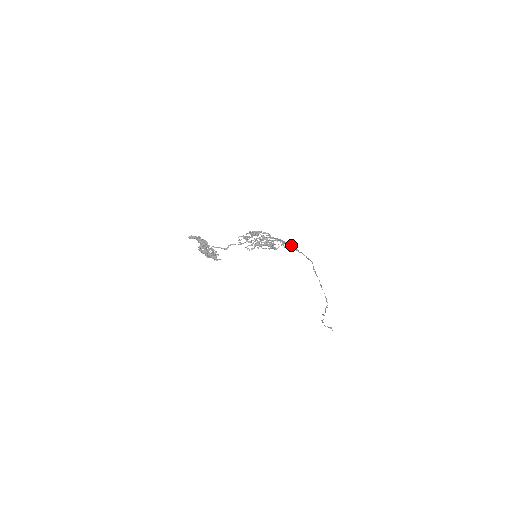
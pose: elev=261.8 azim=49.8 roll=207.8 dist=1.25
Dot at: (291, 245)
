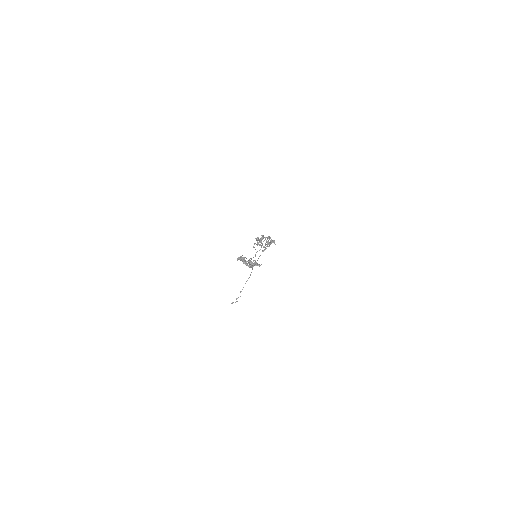
Dot at: occluded
